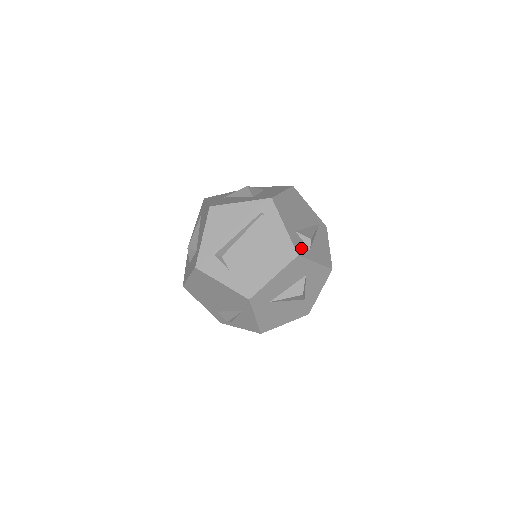
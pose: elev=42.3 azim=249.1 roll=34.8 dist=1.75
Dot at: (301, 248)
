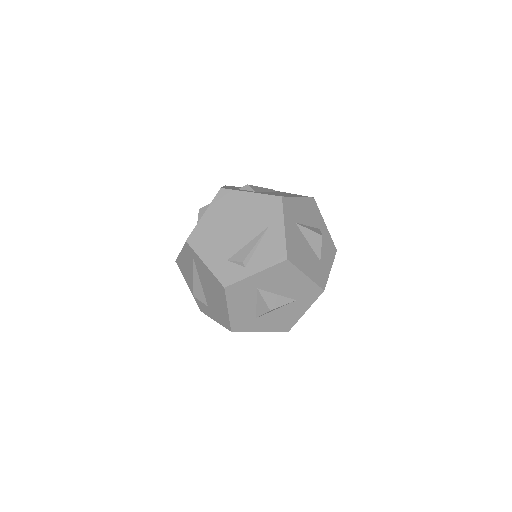
Dot at: occluded
